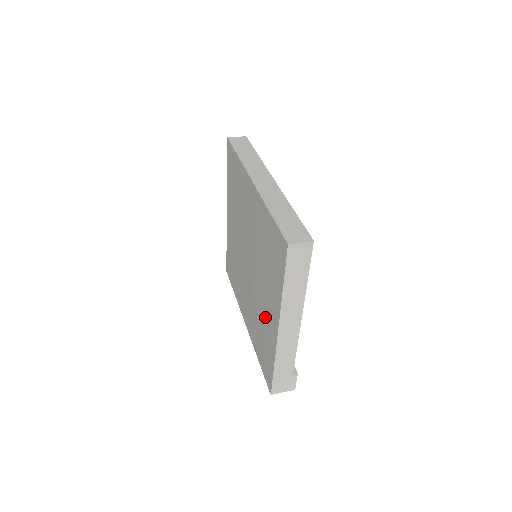
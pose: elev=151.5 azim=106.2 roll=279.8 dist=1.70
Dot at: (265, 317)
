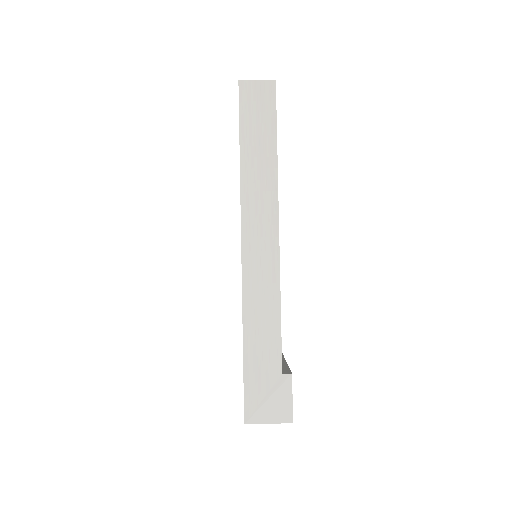
Dot at: occluded
